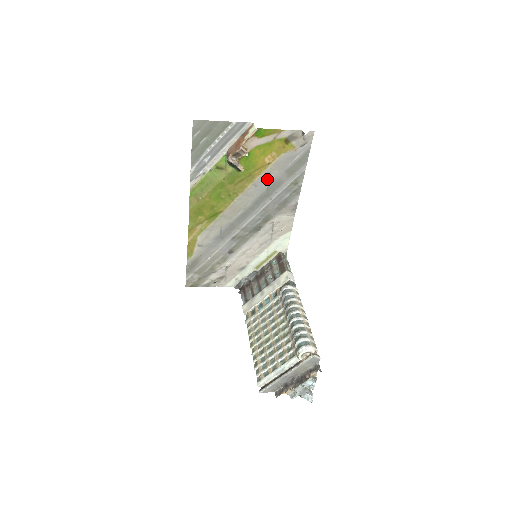
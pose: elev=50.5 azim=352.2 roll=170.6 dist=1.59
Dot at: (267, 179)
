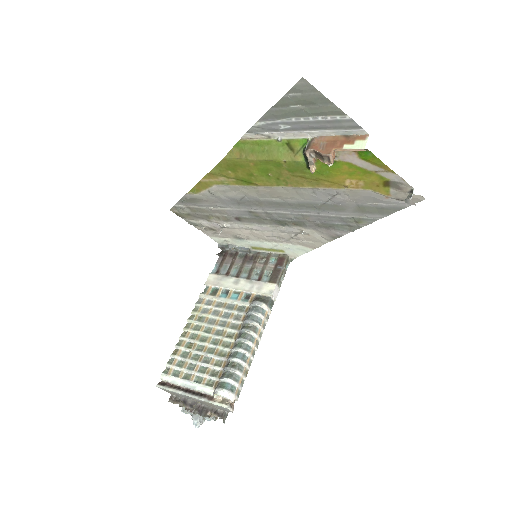
Dot at: (331, 196)
